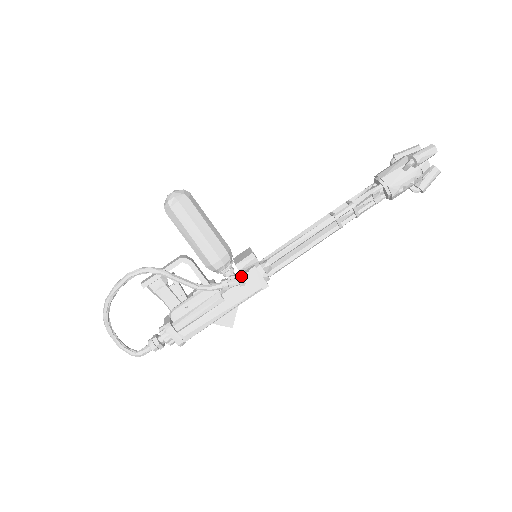
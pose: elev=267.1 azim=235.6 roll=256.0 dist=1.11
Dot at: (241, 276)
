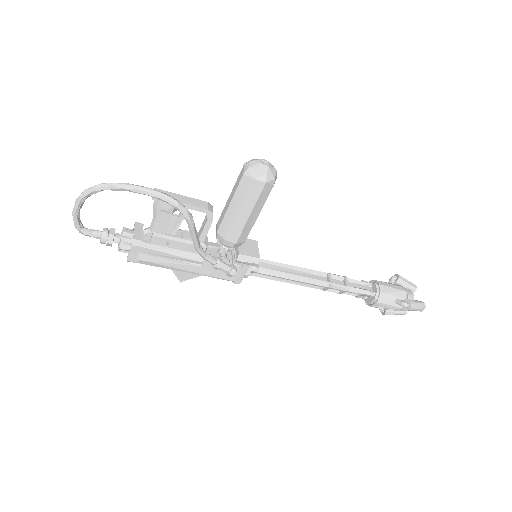
Dot at: (236, 270)
